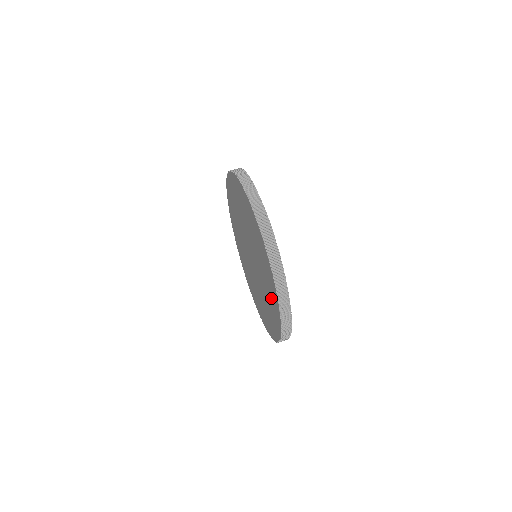
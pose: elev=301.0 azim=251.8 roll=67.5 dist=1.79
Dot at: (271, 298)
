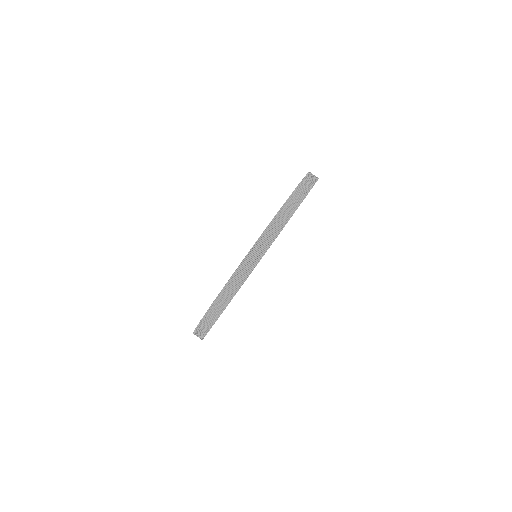
Dot at: occluded
